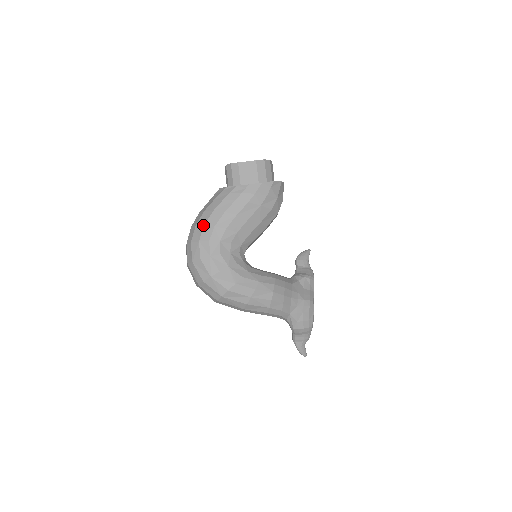
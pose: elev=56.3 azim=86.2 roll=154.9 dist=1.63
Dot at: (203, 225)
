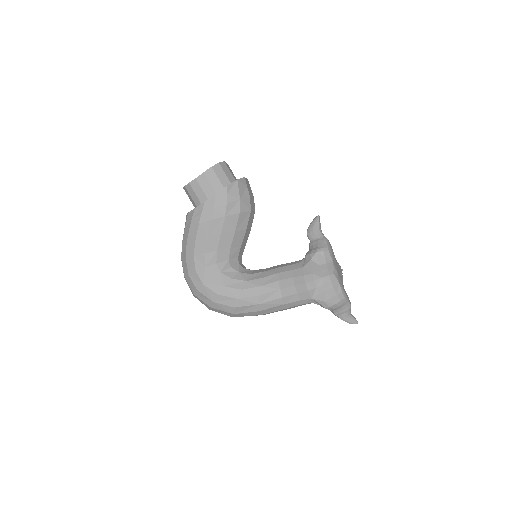
Dot at: (185, 258)
